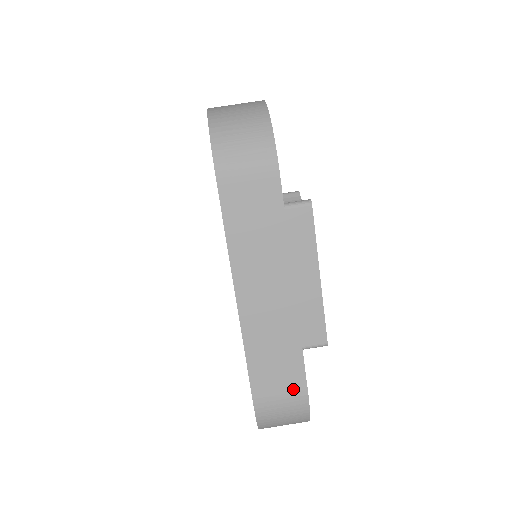
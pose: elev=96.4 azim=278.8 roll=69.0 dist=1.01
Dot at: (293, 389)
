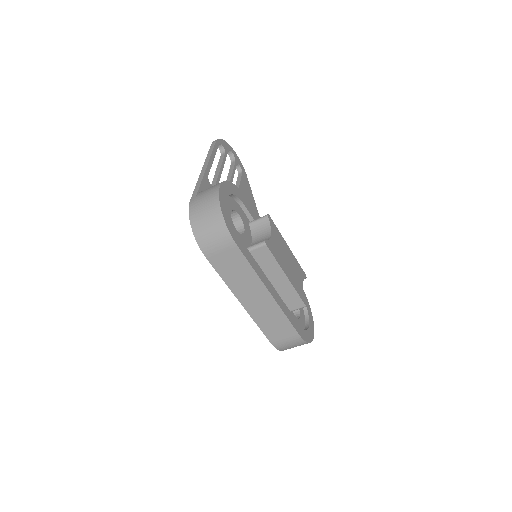
Dot at: (290, 335)
